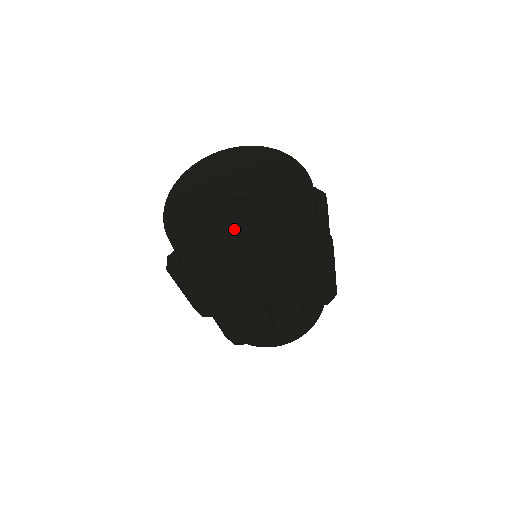
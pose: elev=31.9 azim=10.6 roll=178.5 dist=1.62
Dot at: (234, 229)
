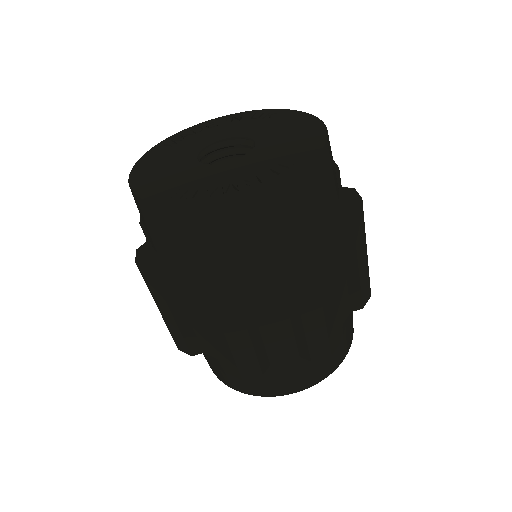
Dot at: (227, 168)
